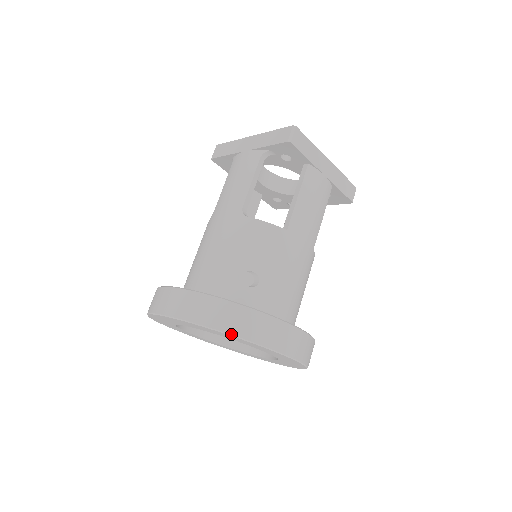
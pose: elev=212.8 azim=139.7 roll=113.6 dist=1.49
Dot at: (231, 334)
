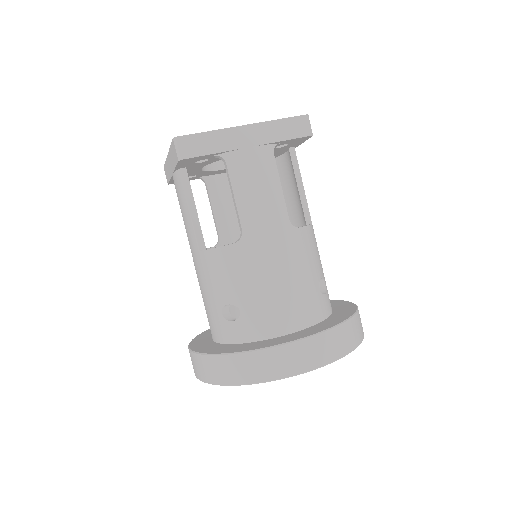
Dot at: occluded
